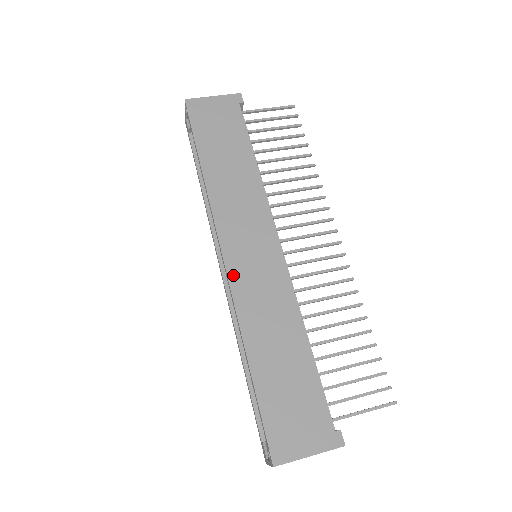
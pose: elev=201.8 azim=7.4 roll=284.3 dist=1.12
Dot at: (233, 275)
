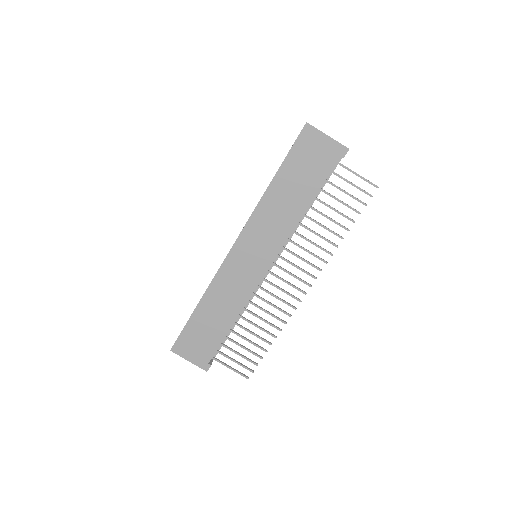
Dot at: (229, 260)
